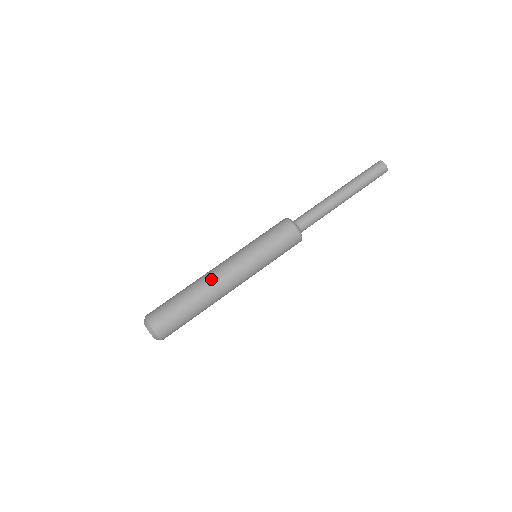
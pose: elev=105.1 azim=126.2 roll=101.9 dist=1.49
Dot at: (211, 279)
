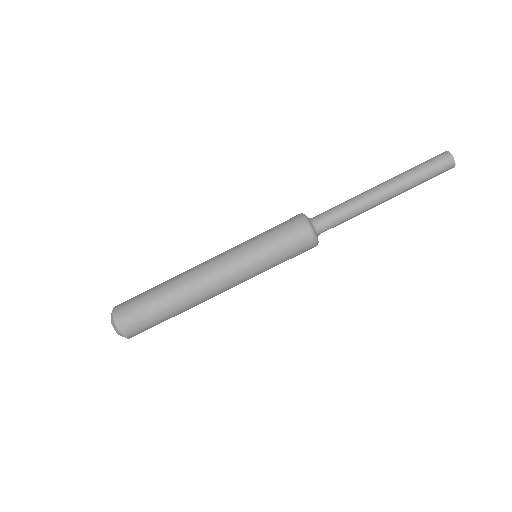
Dot at: (198, 288)
